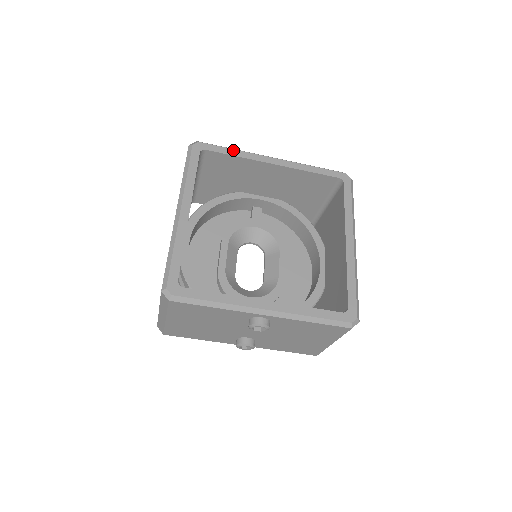
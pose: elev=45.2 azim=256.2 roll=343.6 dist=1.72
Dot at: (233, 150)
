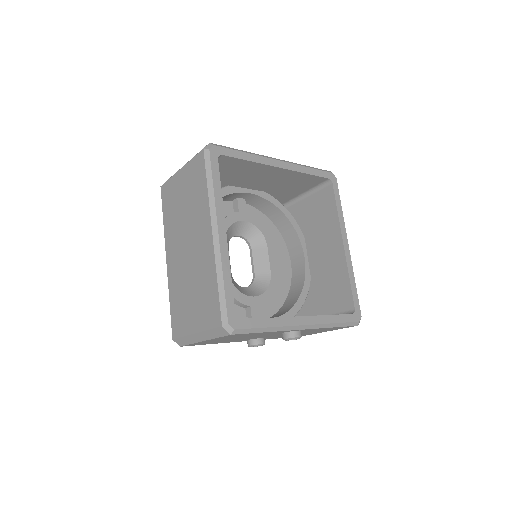
Dot at: (245, 153)
